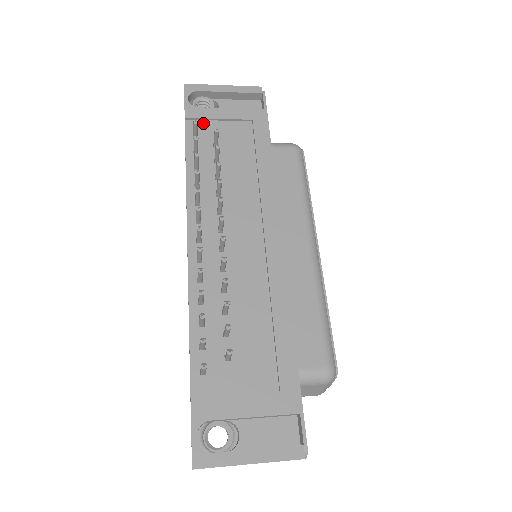
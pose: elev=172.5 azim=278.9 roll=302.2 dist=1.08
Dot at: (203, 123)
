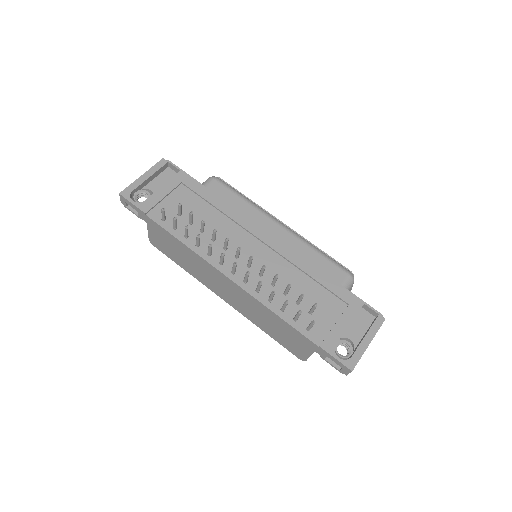
Dot at: (158, 208)
